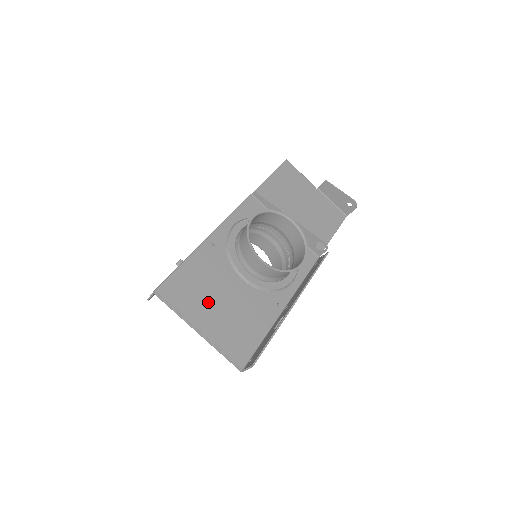
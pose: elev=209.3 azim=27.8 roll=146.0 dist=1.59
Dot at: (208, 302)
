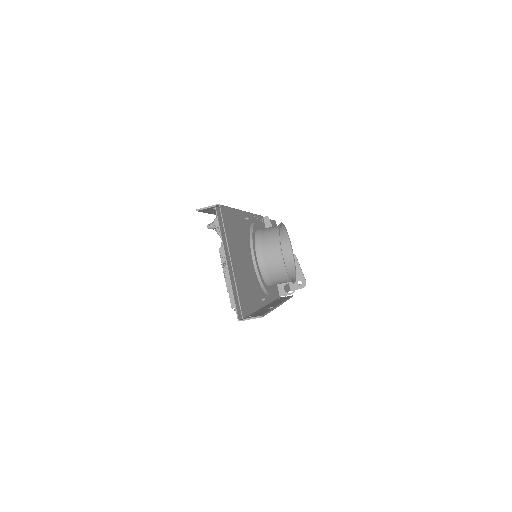
Dot at: (238, 250)
